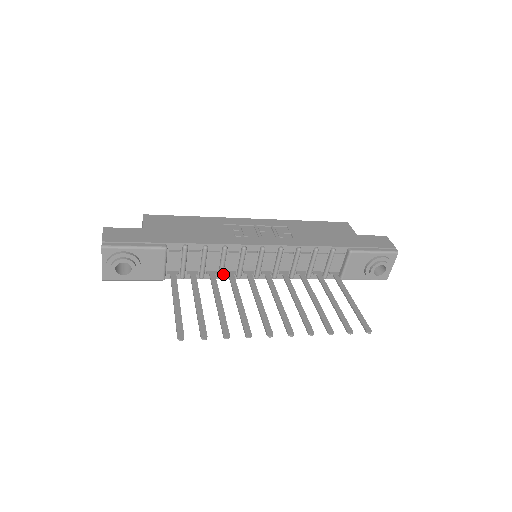
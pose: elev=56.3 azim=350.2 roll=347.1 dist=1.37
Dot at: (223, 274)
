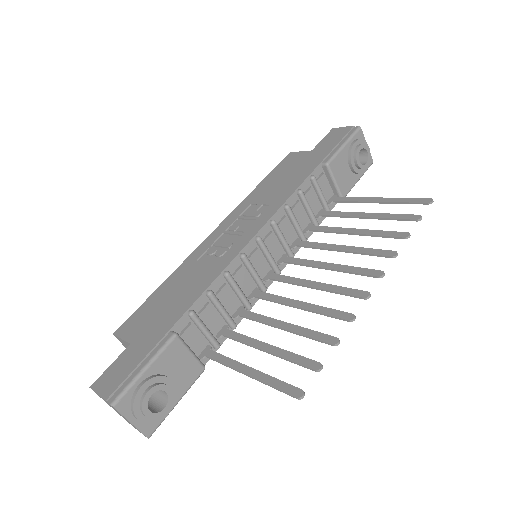
Dot at: (248, 302)
